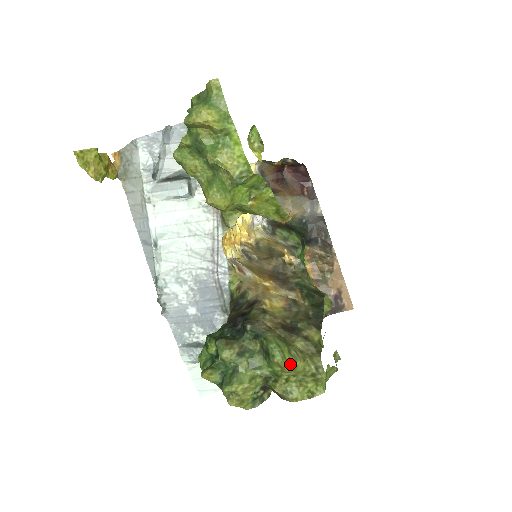
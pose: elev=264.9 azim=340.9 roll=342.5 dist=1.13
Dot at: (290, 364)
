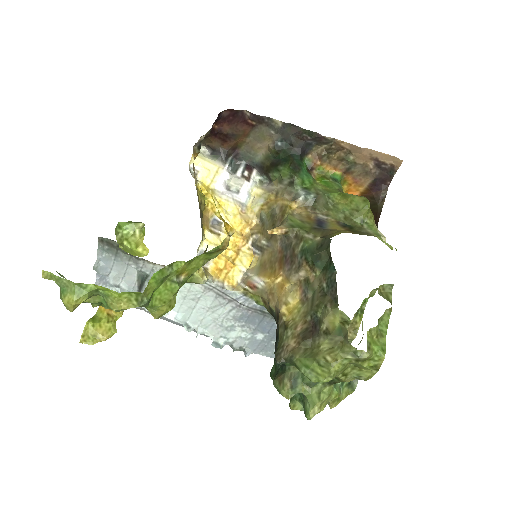
Dot at: (326, 377)
